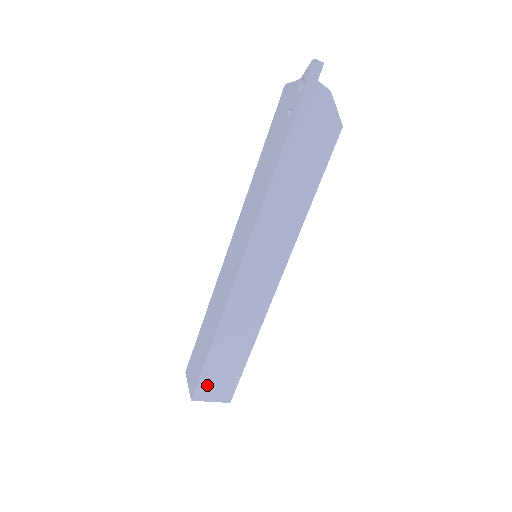
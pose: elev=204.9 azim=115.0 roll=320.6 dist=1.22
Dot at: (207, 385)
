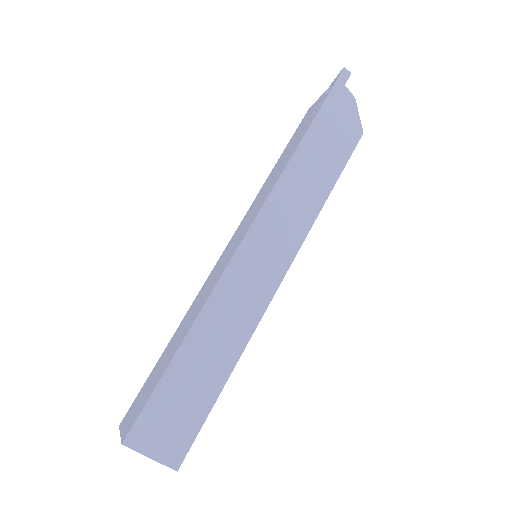
Dot at: (153, 421)
